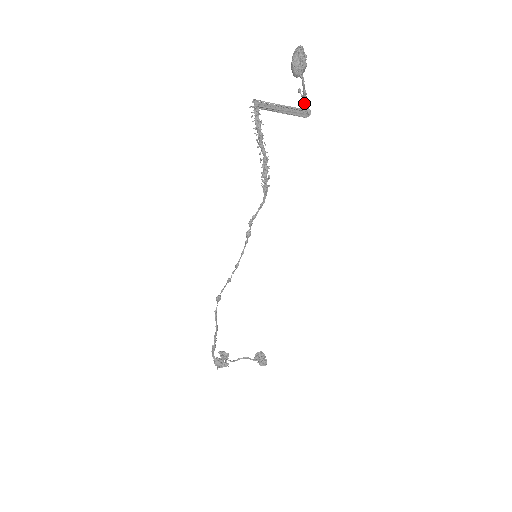
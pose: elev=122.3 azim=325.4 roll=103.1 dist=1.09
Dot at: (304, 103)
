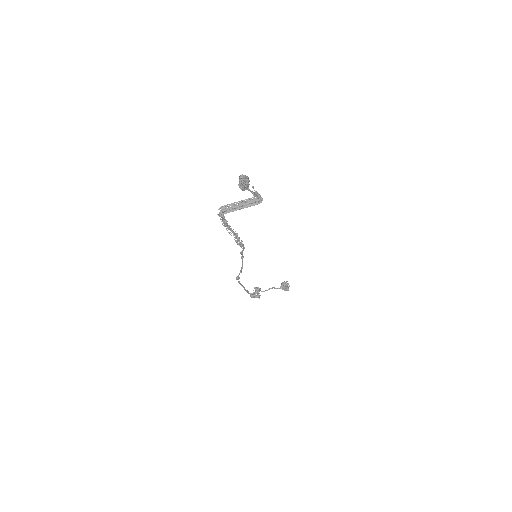
Dot at: (256, 196)
